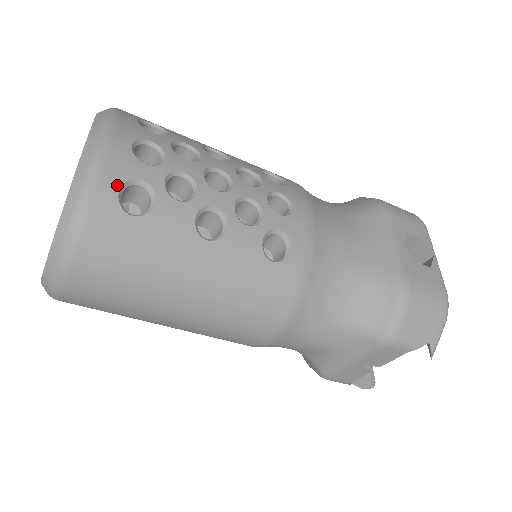
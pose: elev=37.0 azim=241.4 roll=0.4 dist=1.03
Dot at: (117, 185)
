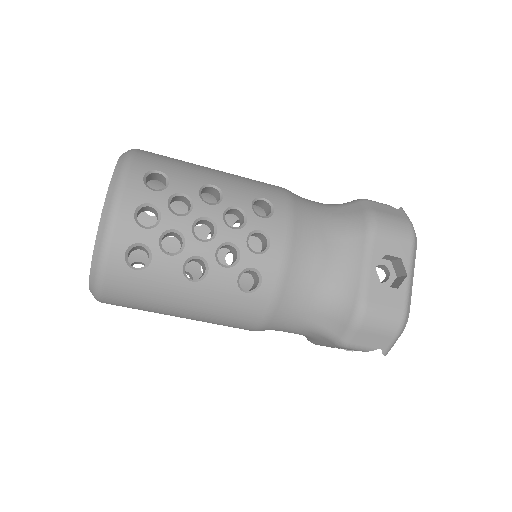
Dot at: (123, 250)
